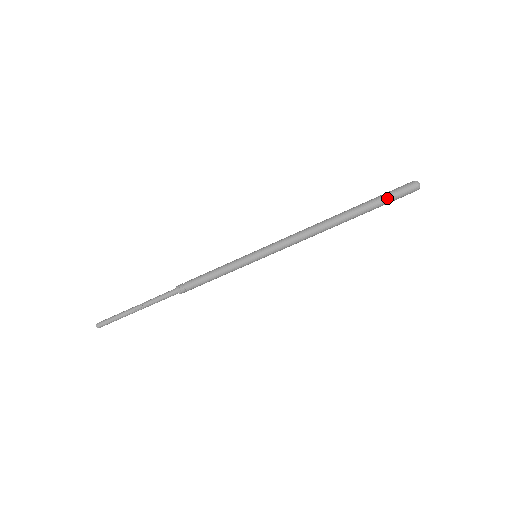
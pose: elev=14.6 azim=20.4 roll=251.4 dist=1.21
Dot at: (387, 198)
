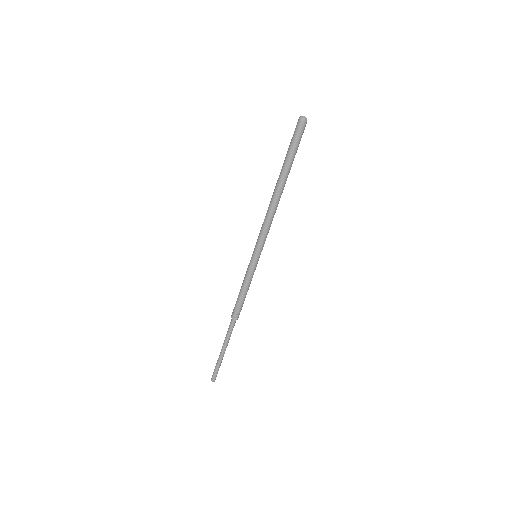
Dot at: (291, 145)
